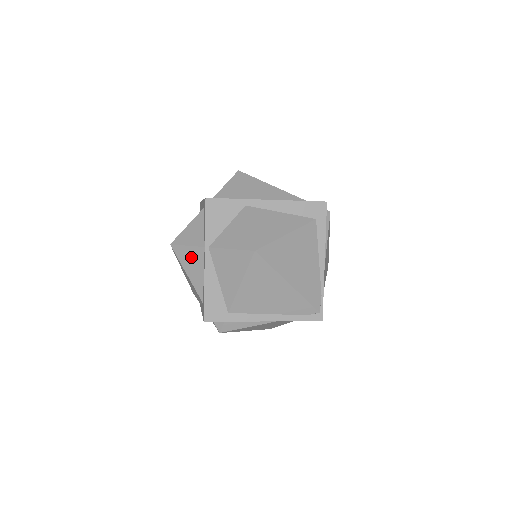
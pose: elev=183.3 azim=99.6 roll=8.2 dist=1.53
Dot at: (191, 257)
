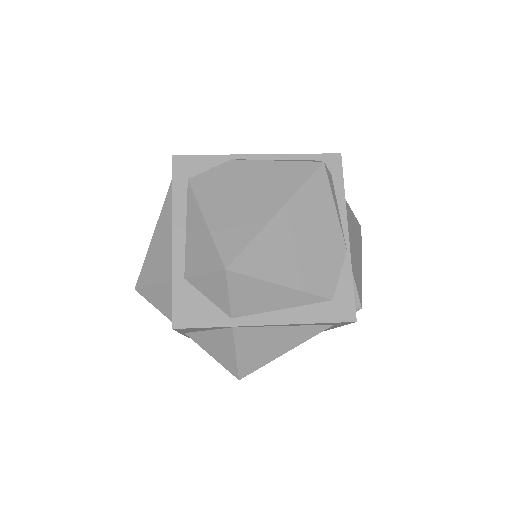
Dot at: occluded
